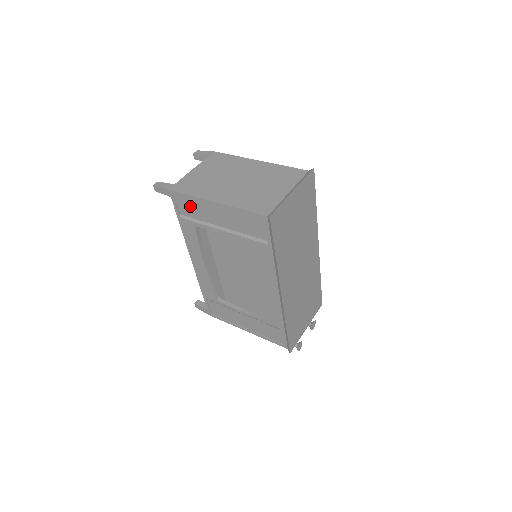
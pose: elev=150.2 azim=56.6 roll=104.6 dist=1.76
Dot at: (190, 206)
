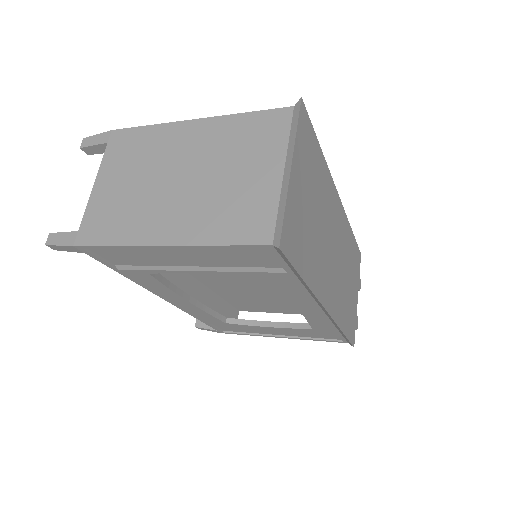
Dot at: (124, 255)
